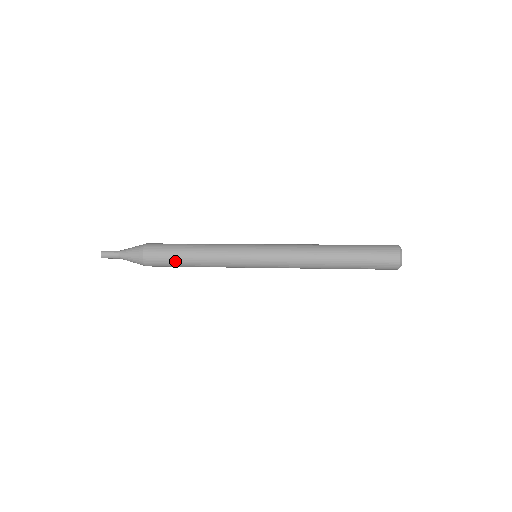
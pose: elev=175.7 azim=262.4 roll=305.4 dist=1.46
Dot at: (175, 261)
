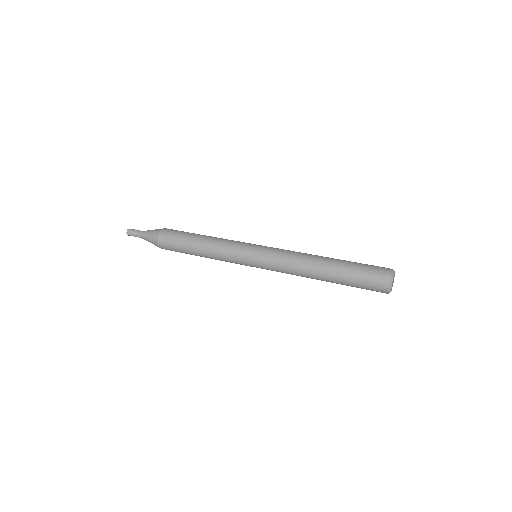
Dot at: (184, 245)
